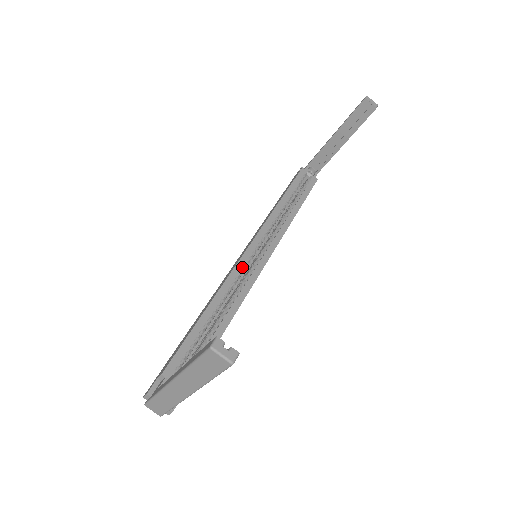
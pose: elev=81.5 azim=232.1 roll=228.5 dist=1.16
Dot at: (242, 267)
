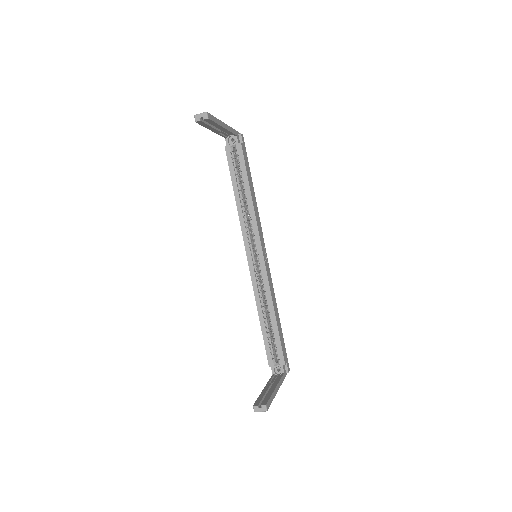
Dot at: (255, 276)
